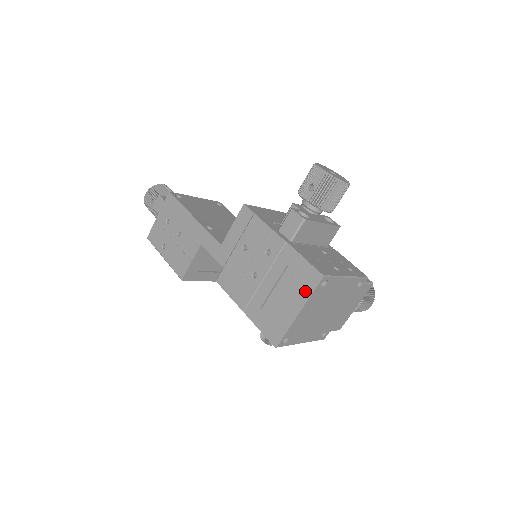
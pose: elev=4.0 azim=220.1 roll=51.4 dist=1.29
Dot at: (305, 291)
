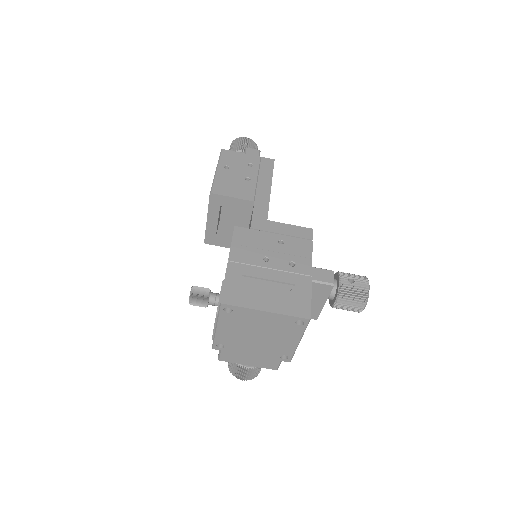
Dot at: (288, 309)
